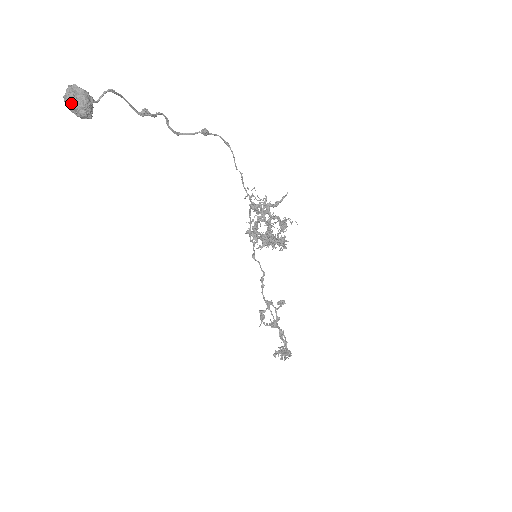
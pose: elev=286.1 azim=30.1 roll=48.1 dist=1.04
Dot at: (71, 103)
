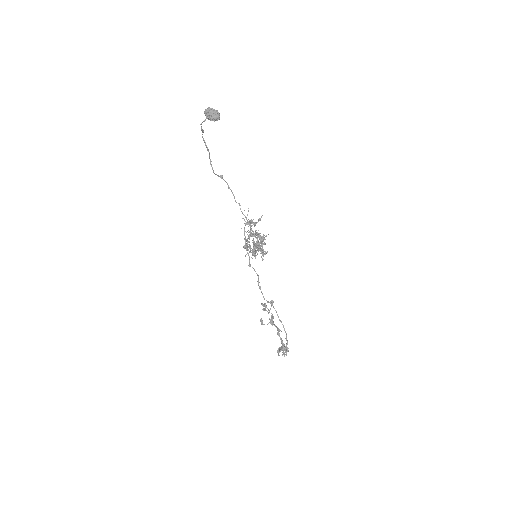
Dot at: (213, 111)
